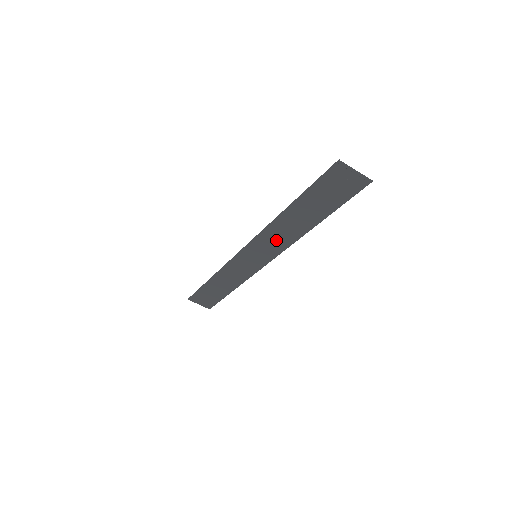
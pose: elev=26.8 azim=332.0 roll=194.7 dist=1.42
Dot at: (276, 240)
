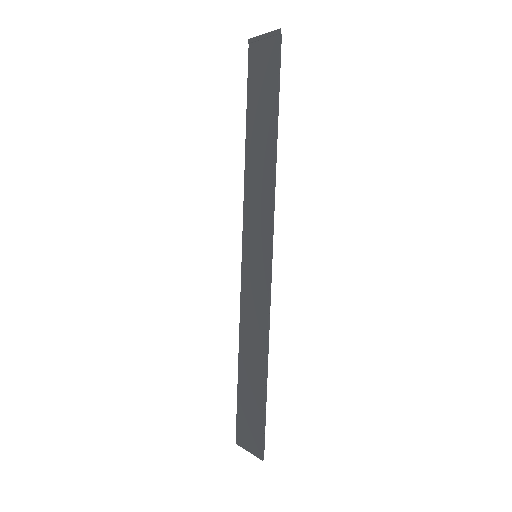
Dot at: (259, 204)
